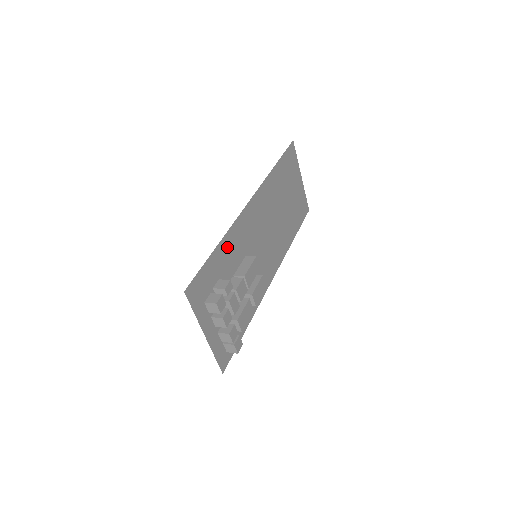
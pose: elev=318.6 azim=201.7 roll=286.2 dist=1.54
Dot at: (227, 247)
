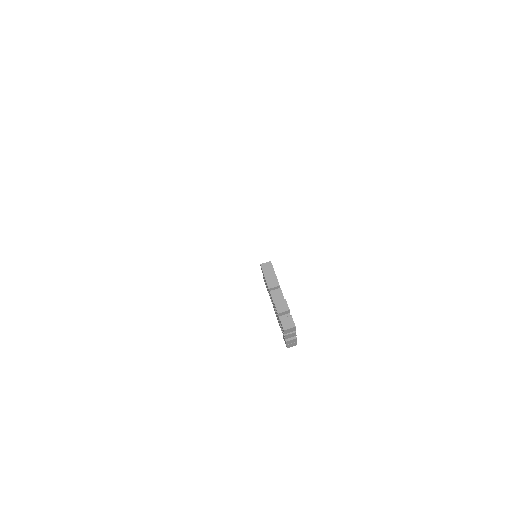
Dot at: occluded
